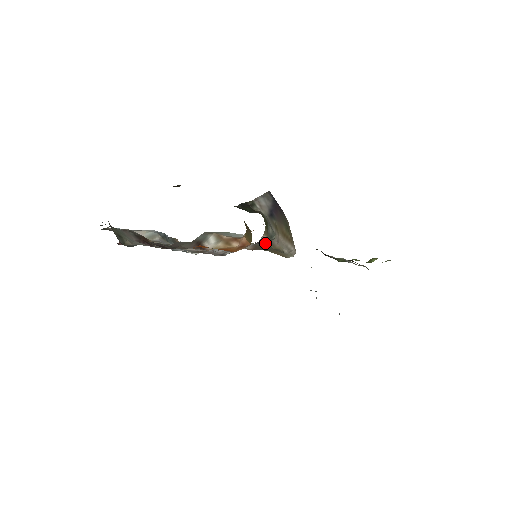
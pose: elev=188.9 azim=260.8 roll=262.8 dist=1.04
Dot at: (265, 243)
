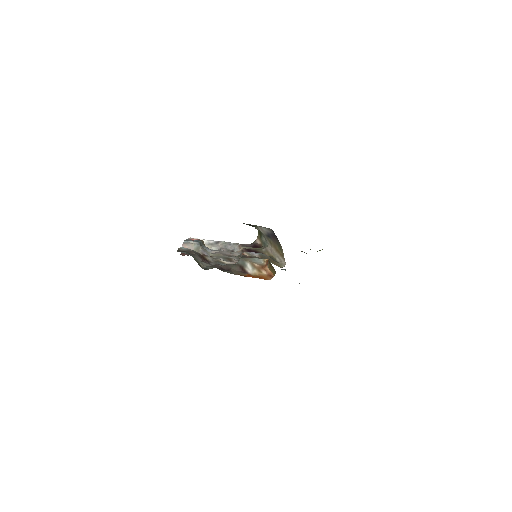
Dot at: (259, 245)
